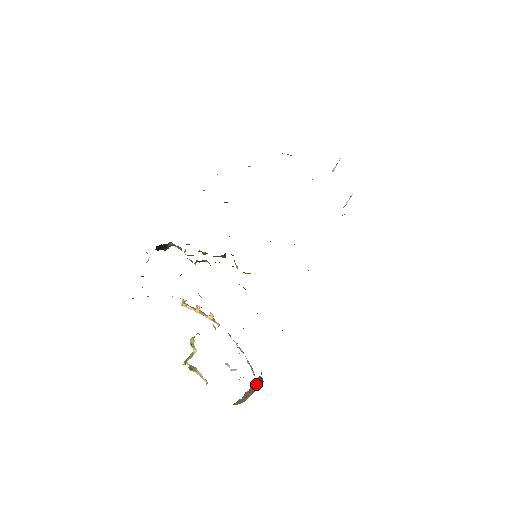
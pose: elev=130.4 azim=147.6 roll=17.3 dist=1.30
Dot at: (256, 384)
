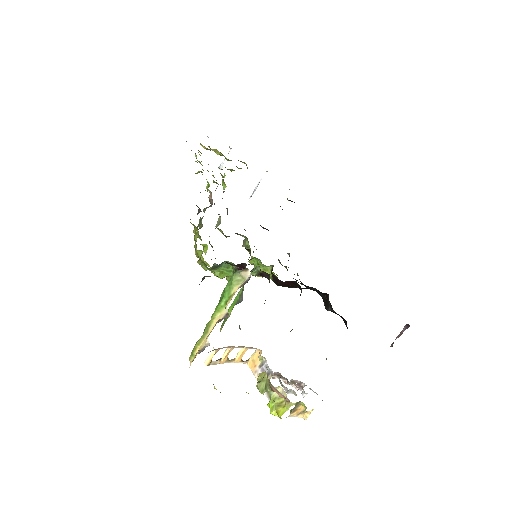
Dot at: occluded
